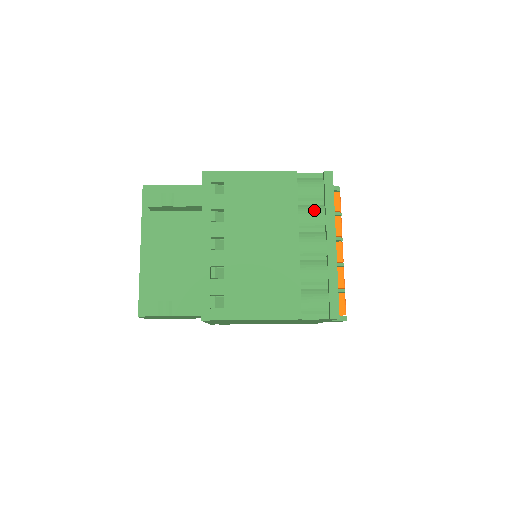
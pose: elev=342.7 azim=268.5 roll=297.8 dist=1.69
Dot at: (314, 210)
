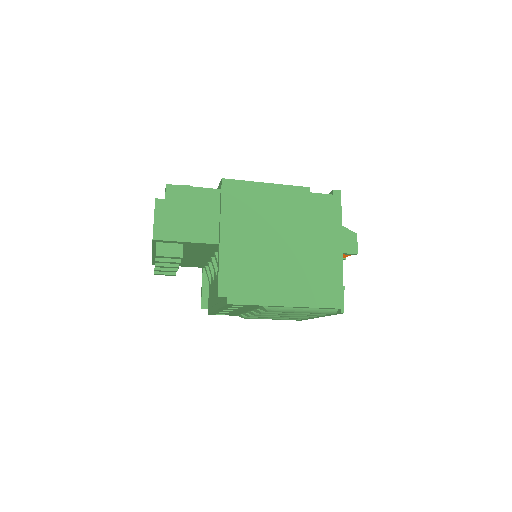
Dot at: occluded
